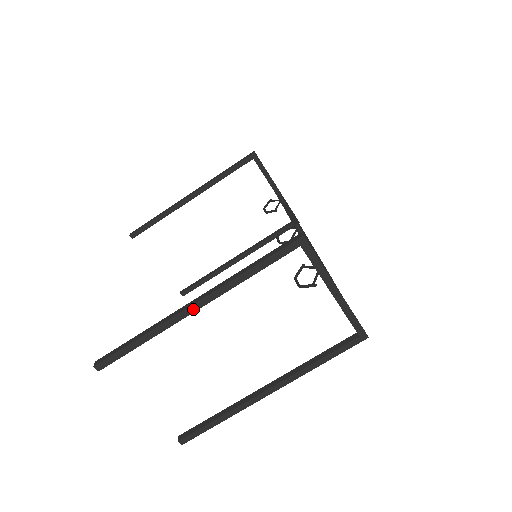
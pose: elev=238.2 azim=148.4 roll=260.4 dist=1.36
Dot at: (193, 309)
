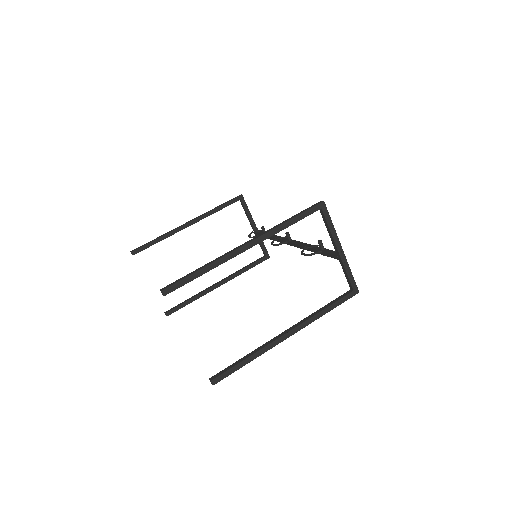
Dot at: (245, 248)
